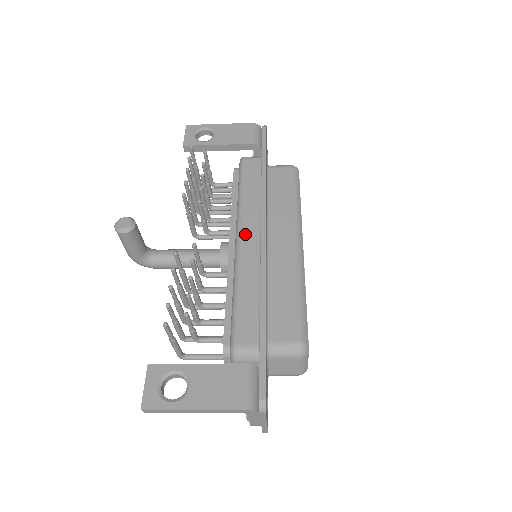
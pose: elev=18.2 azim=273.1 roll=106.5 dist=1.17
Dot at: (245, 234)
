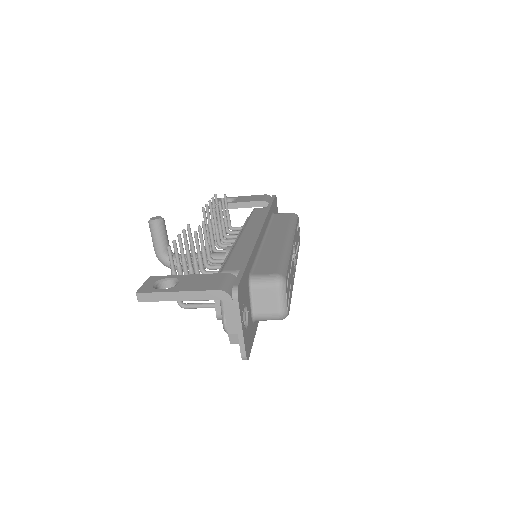
Dot at: (246, 232)
